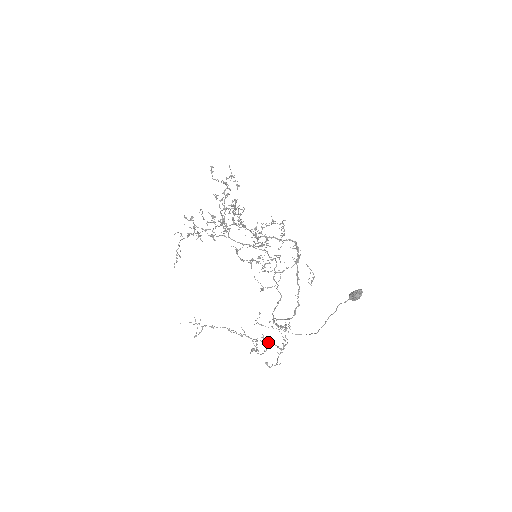
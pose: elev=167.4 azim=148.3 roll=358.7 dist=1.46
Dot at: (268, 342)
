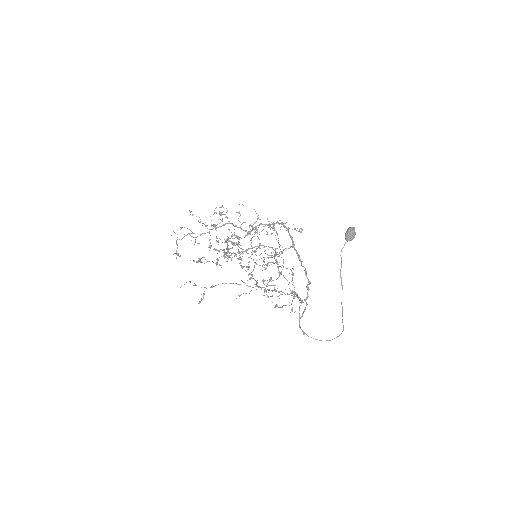
Dot at: (273, 290)
